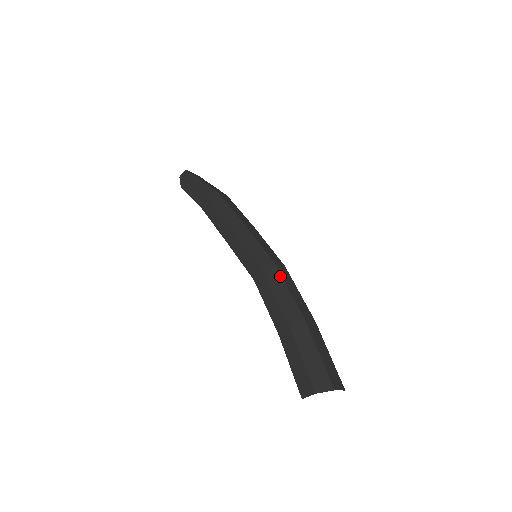
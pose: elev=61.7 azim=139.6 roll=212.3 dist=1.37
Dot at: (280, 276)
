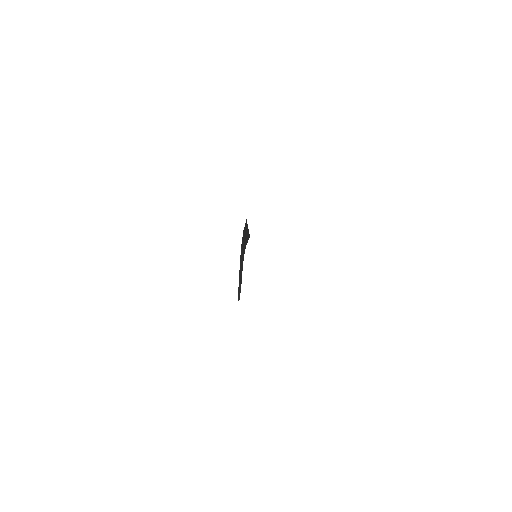
Dot at: occluded
